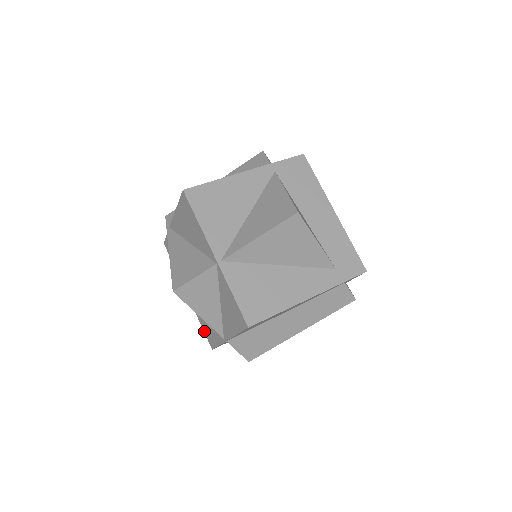
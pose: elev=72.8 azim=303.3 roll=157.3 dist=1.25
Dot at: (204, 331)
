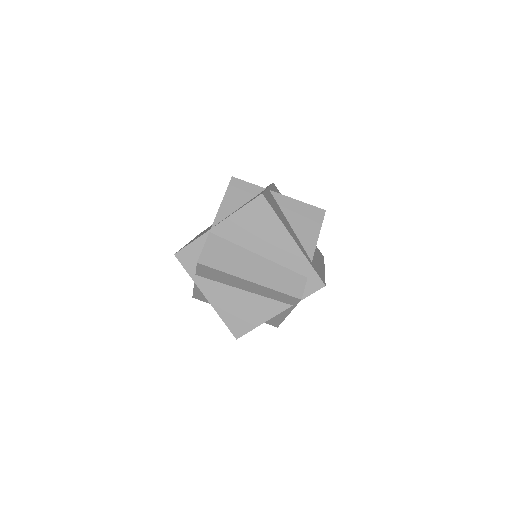
Dot at: occluded
